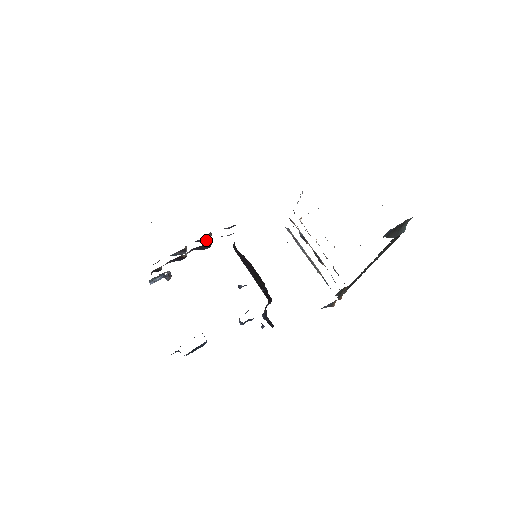
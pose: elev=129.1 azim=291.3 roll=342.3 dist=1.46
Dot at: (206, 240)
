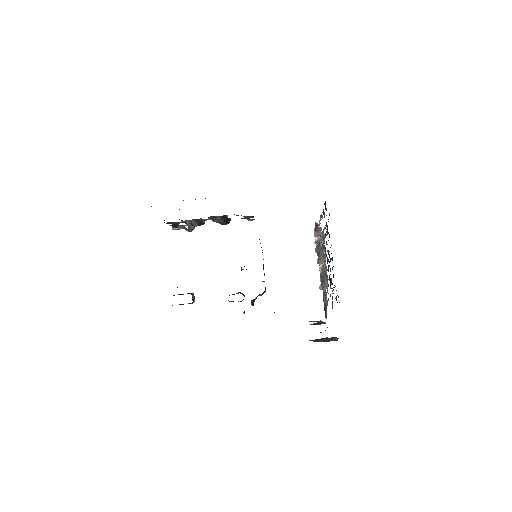
Dot at: (221, 220)
